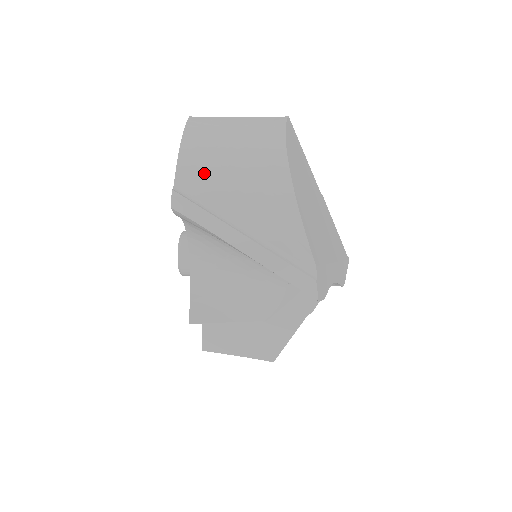
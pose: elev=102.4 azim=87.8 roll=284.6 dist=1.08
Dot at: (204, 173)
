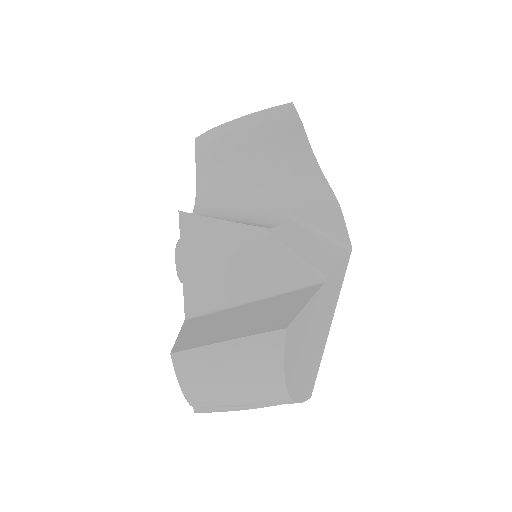
Dot at: (215, 404)
